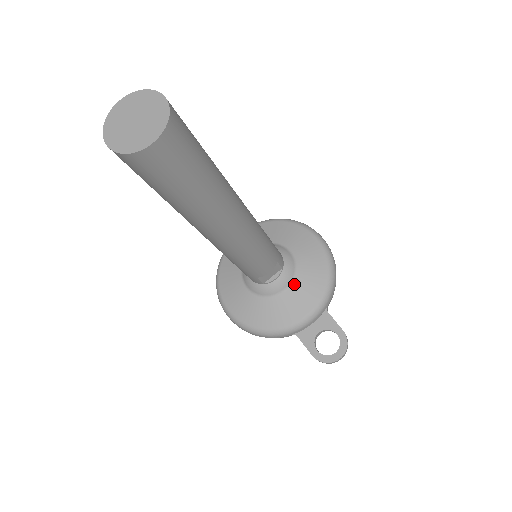
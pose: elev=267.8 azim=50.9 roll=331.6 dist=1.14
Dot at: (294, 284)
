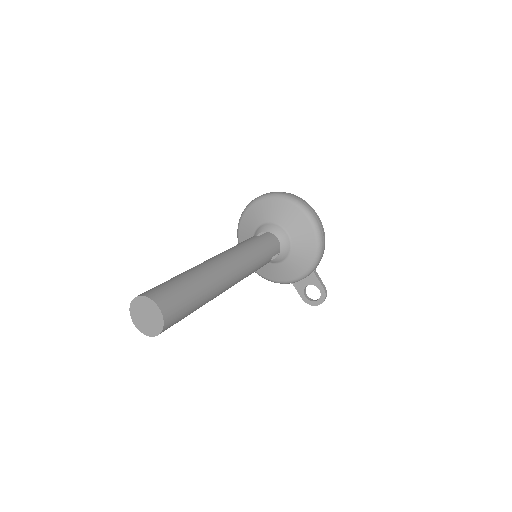
Dot at: (289, 258)
